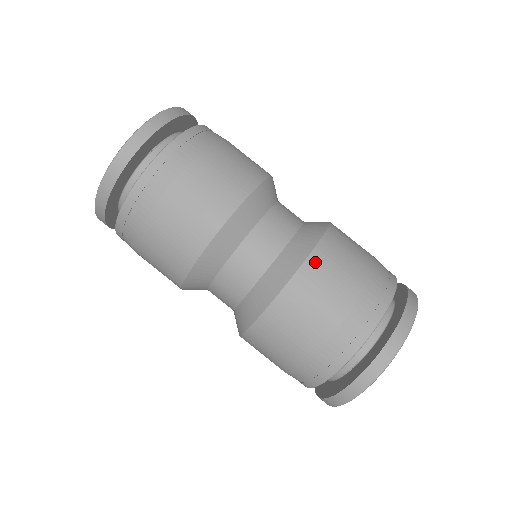
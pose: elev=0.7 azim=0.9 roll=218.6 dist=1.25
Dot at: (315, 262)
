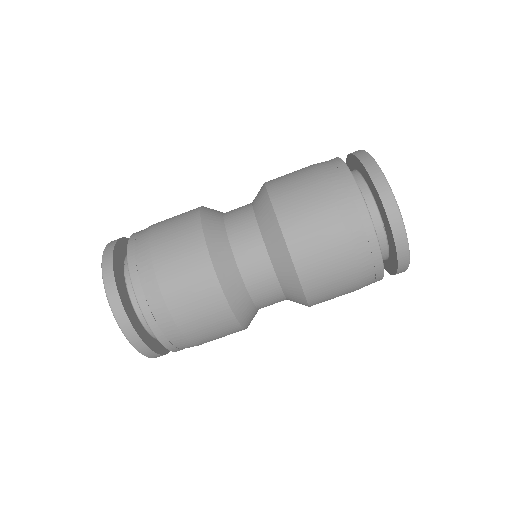
Dot at: (282, 210)
